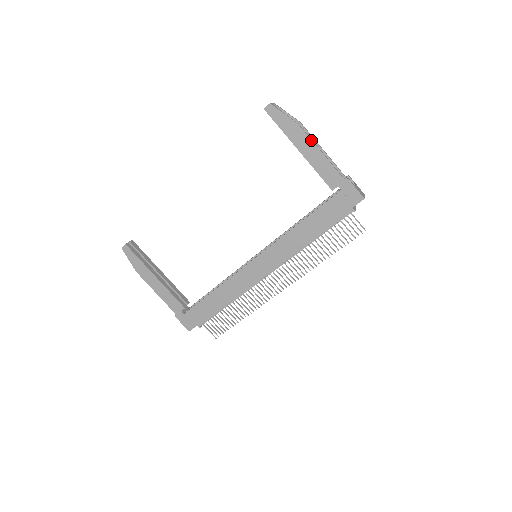
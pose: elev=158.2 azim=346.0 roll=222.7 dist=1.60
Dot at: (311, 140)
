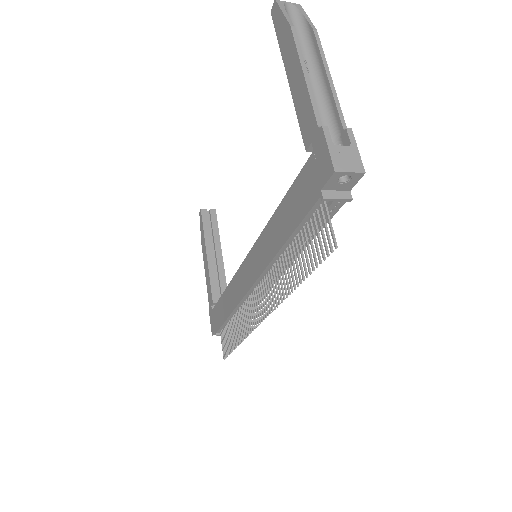
Dot at: (297, 53)
